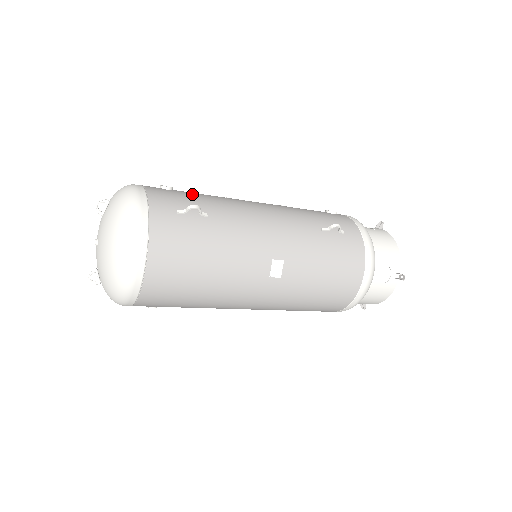
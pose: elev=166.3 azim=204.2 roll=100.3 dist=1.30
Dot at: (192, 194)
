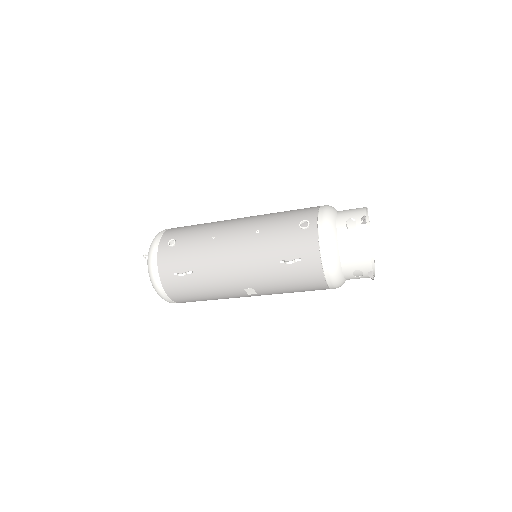
Dot at: (186, 248)
